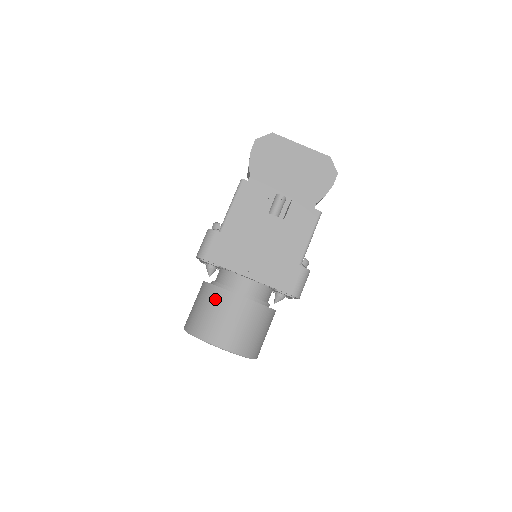
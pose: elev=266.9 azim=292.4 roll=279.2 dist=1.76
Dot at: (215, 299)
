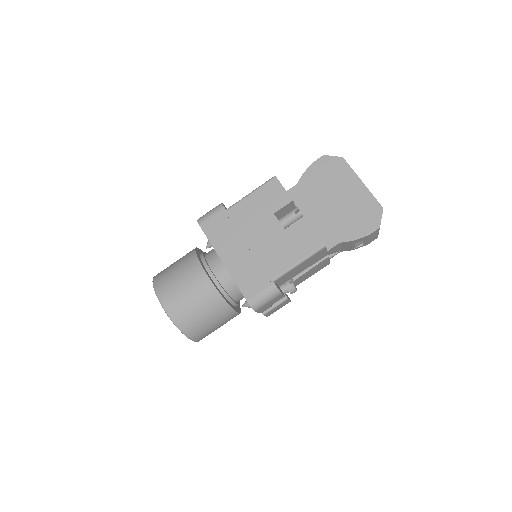
Dot at: (187, 263)
